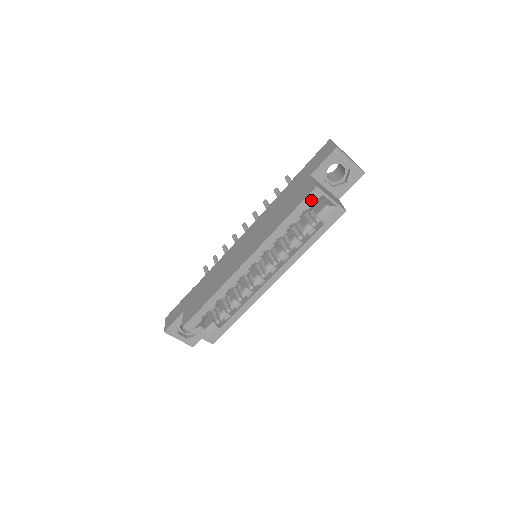
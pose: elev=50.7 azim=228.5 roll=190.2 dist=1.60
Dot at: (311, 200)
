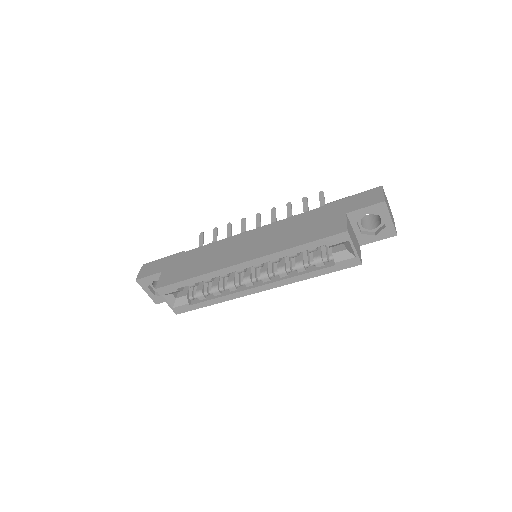
Dot at: (335, 240)
